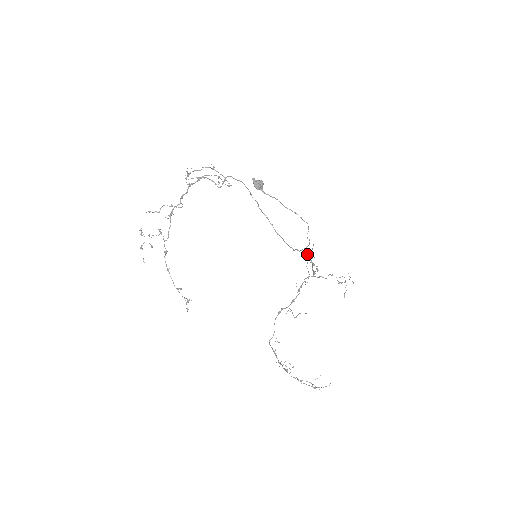
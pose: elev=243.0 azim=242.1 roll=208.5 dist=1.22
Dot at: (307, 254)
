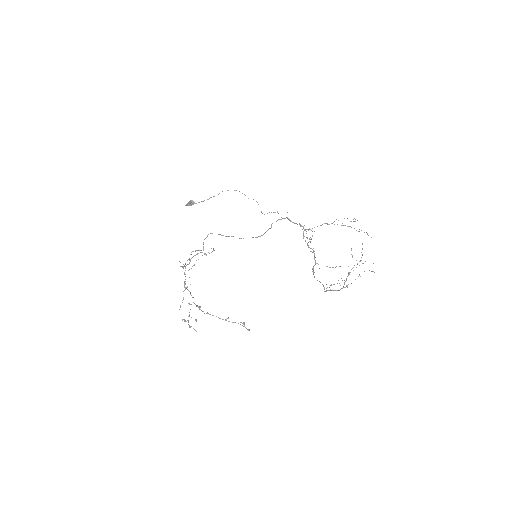
Dot at: occluded
